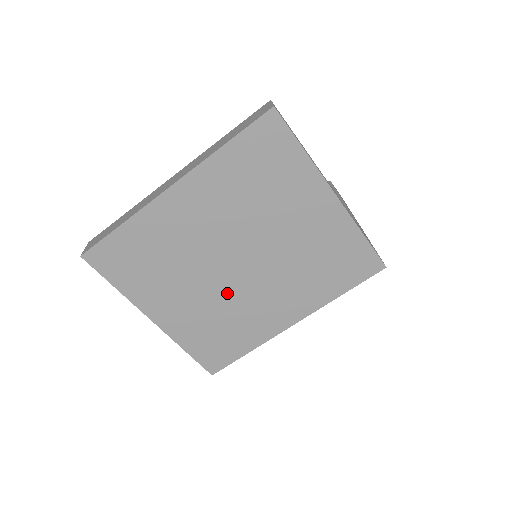
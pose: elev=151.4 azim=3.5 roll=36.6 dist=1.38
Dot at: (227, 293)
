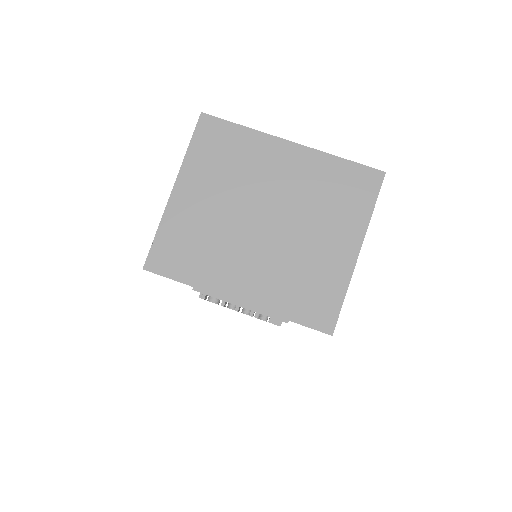
Dot at: (233, 229)
